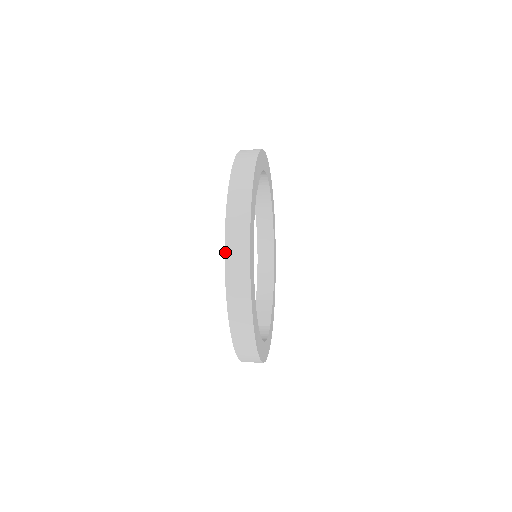
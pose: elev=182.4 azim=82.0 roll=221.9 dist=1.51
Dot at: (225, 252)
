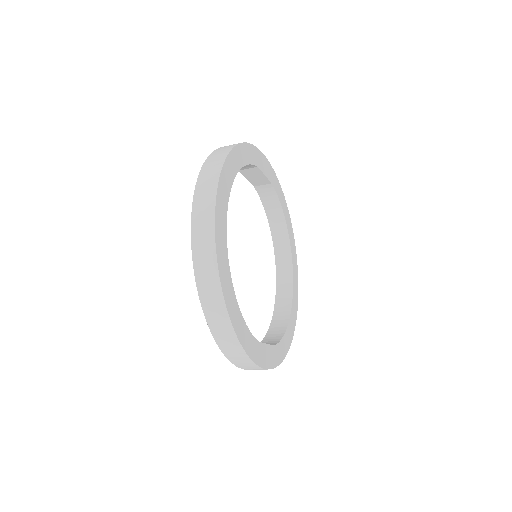
Dot at: (210, 154)
